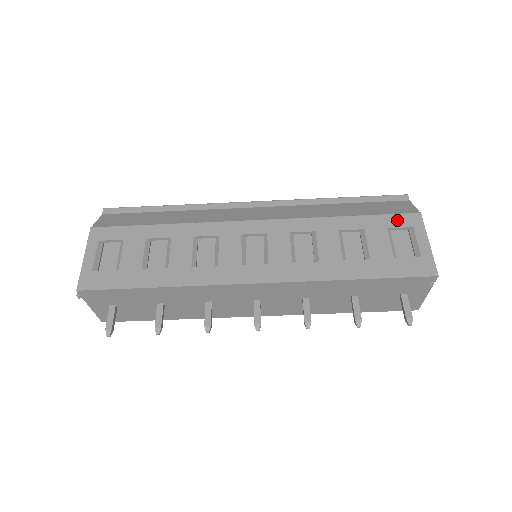
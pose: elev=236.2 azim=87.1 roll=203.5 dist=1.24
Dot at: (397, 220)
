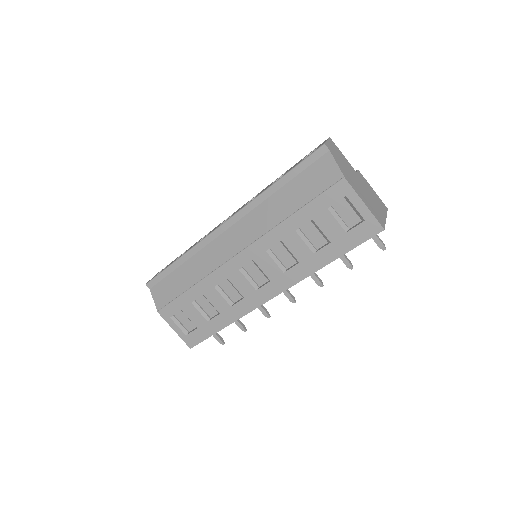
Dot at: (330, 197)
